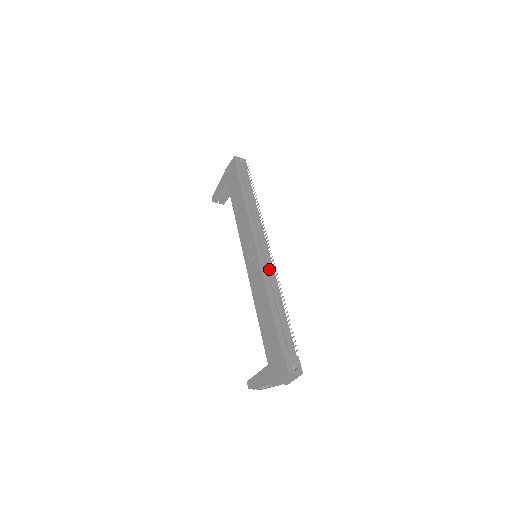
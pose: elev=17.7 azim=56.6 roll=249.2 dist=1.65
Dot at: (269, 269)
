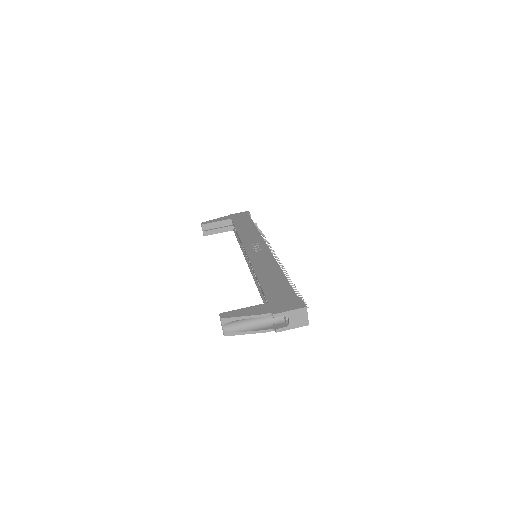
Dot at: occluded
